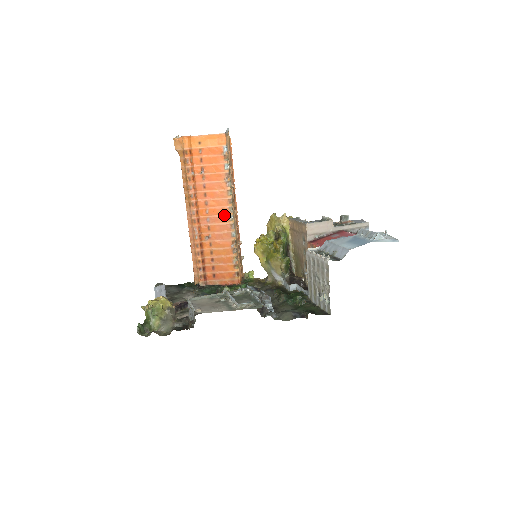
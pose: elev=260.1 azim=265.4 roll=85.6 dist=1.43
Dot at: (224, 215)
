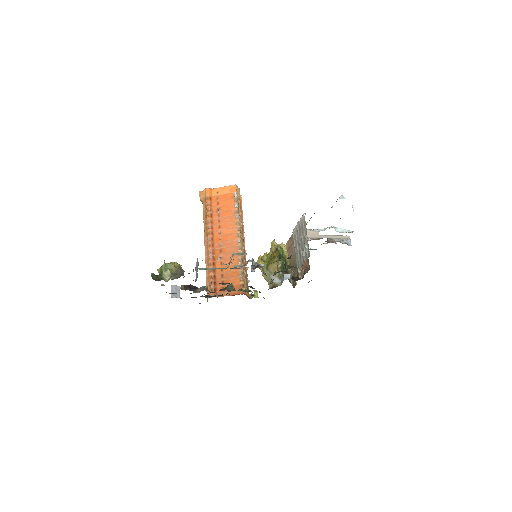
Dot at: (233, 240)
